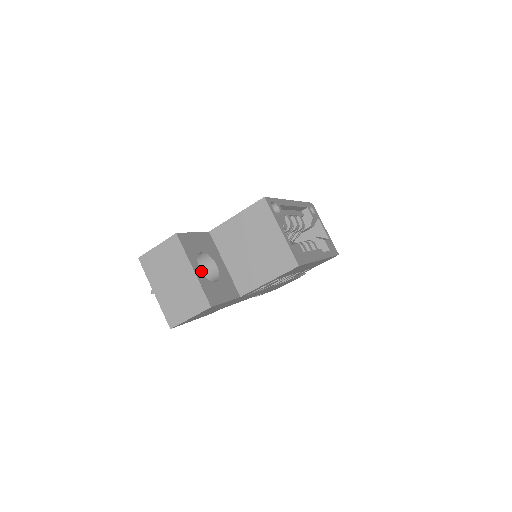
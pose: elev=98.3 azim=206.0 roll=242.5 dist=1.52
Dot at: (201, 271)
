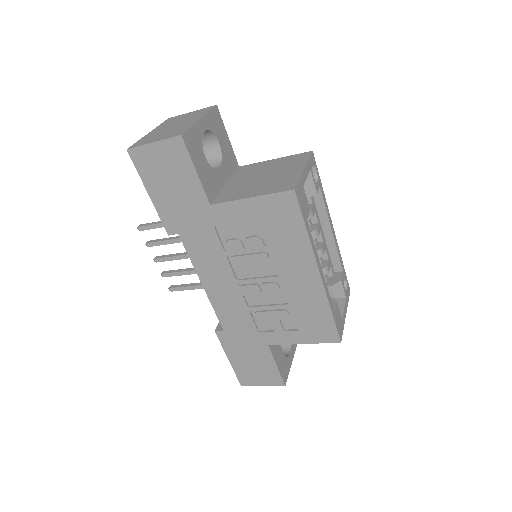
Dot at: occluded
